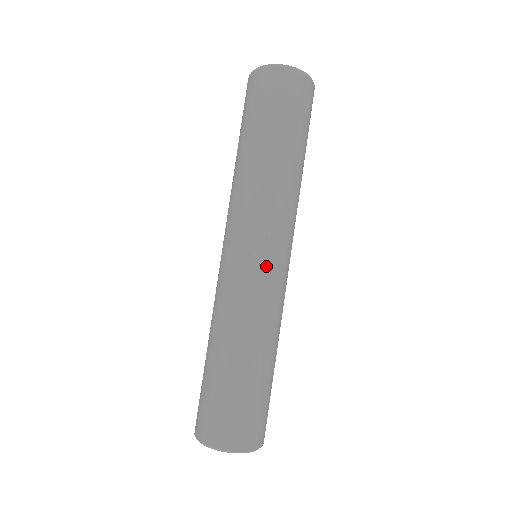
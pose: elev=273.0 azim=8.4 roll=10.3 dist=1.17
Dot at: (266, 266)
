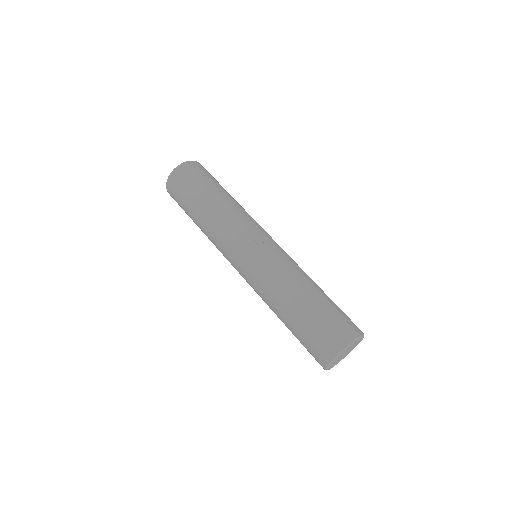
Dot at: (269, 244)
